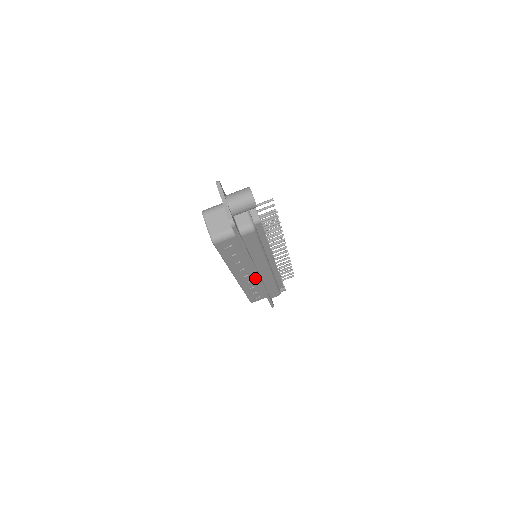
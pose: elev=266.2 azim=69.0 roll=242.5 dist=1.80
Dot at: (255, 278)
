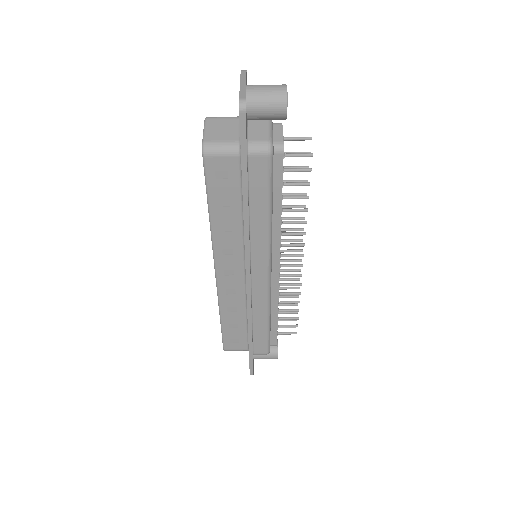
Dot at: (243, 289)
